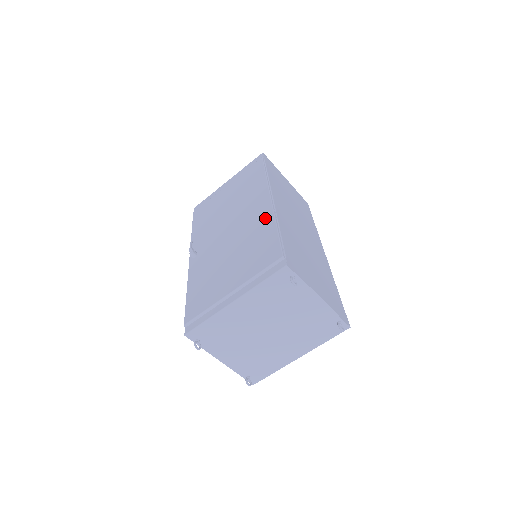
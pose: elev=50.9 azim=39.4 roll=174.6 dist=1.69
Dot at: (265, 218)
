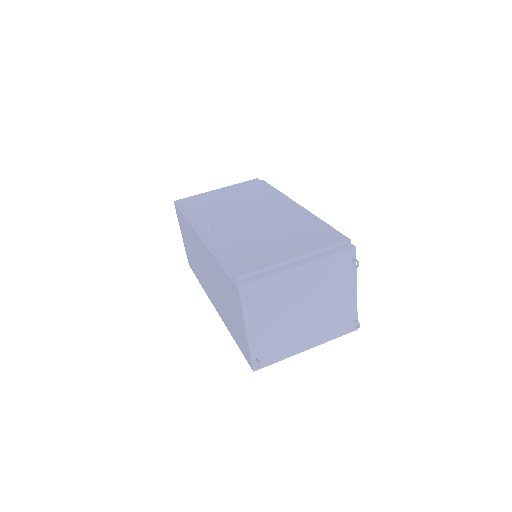
Dot at: (304, 215)
